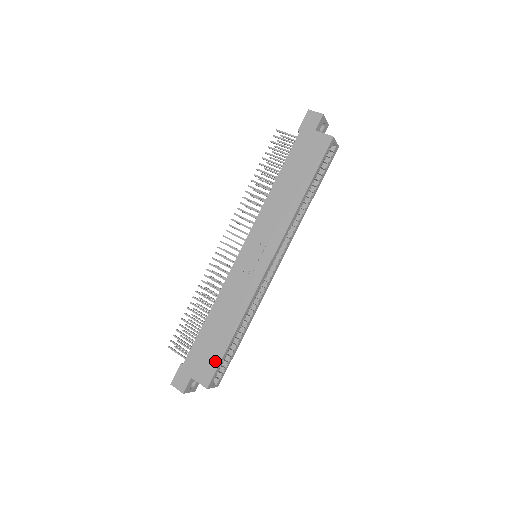
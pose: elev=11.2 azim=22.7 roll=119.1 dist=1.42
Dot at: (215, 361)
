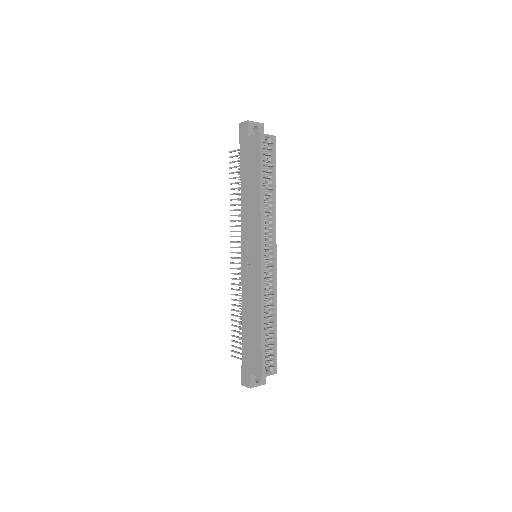
Dot at: (258, 353)
